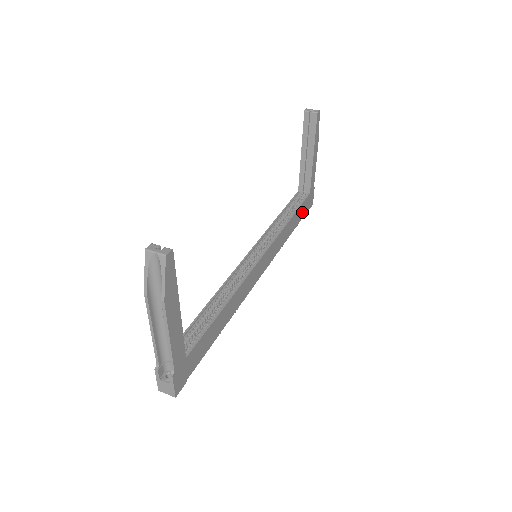
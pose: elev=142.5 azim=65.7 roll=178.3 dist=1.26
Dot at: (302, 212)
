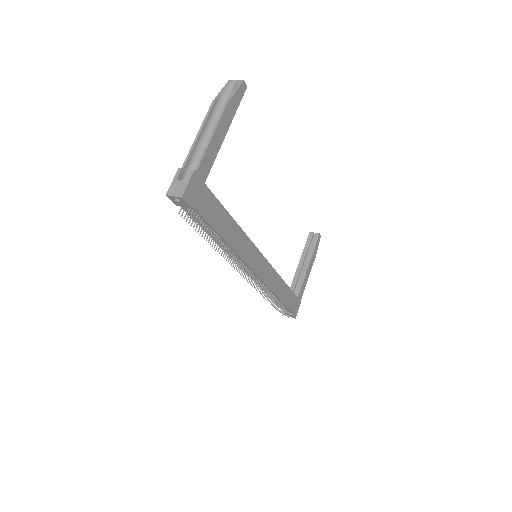
Dot at: (289, 301)
